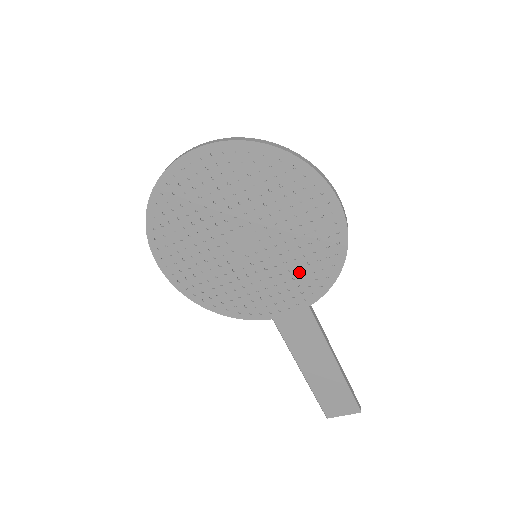
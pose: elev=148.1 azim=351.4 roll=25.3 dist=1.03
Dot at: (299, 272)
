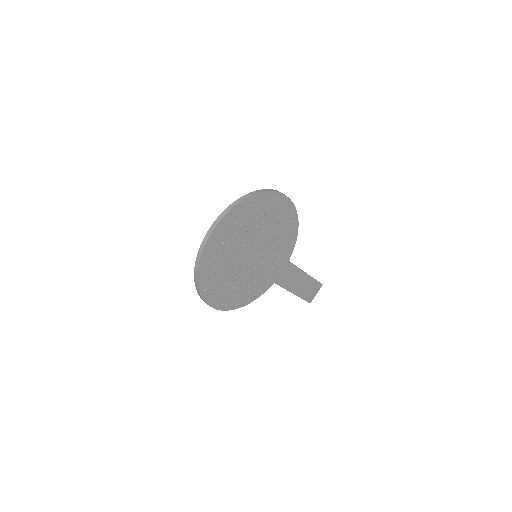
Dot at: (281, 245)
